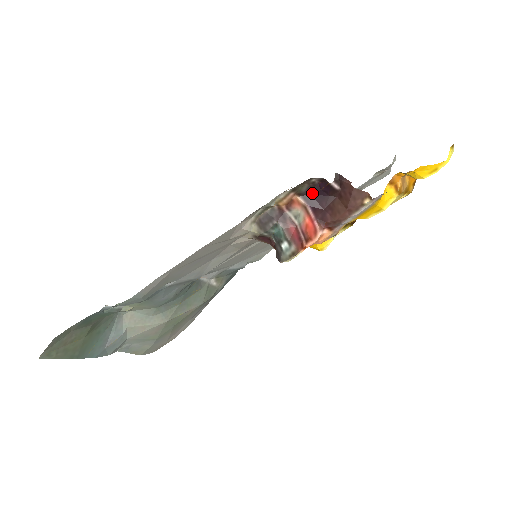
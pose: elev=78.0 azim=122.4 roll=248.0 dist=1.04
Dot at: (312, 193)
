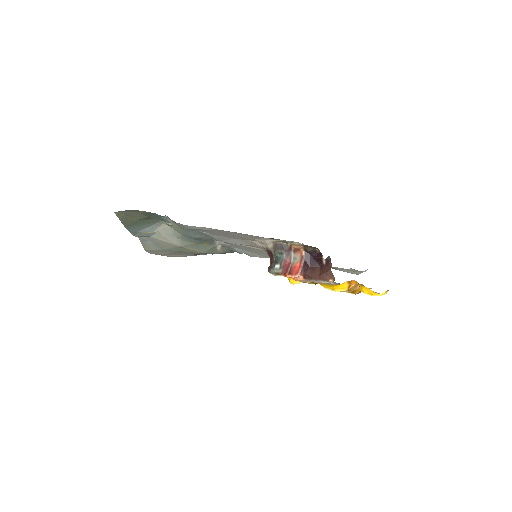
Dot at: (311, 254)
